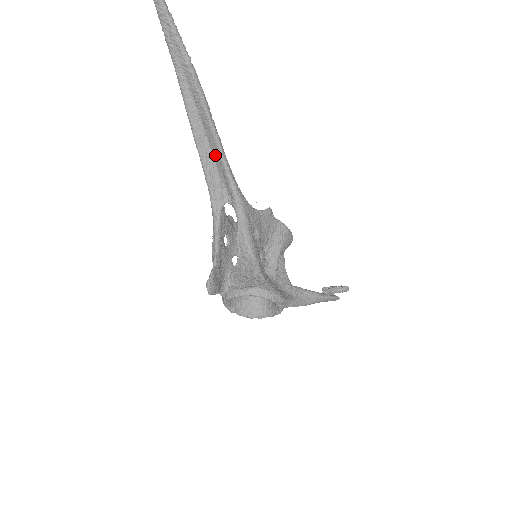
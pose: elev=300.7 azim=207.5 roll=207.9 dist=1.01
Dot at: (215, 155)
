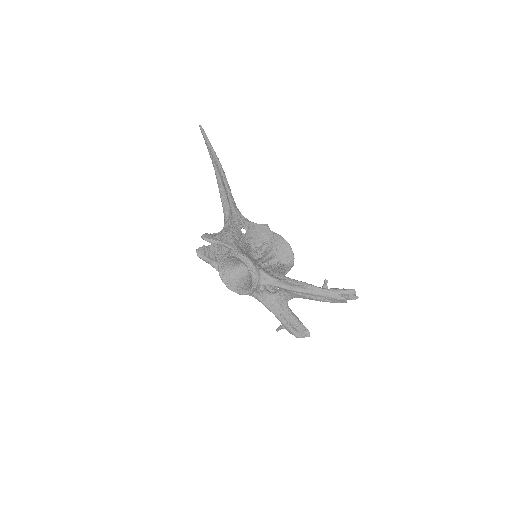
Dot at: (227, 197)
